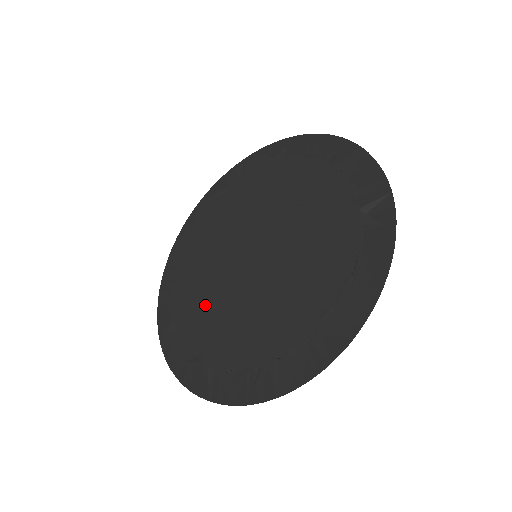
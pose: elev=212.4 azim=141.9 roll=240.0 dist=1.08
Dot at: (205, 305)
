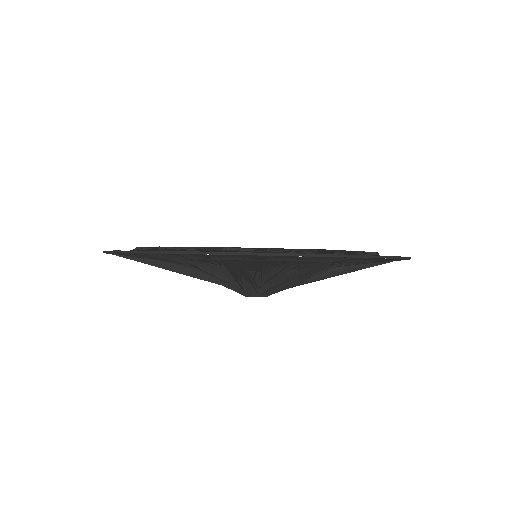
Dot at: occluded
